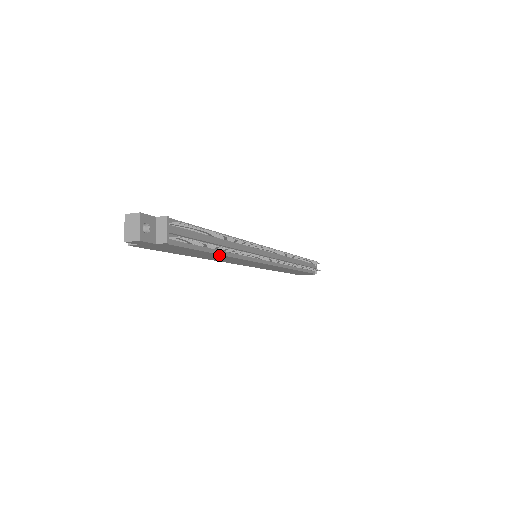
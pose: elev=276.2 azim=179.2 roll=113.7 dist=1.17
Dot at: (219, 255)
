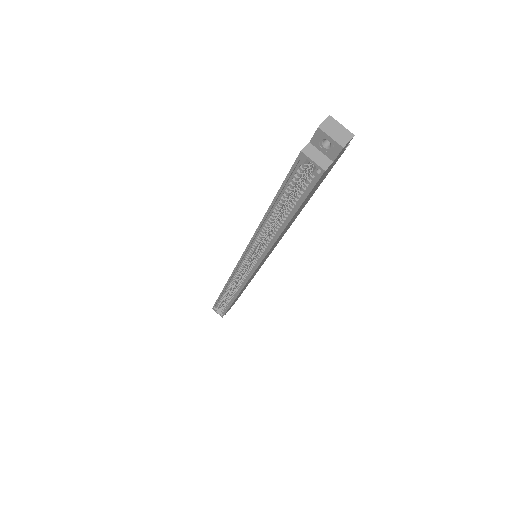
Dot at: (300, 211)
